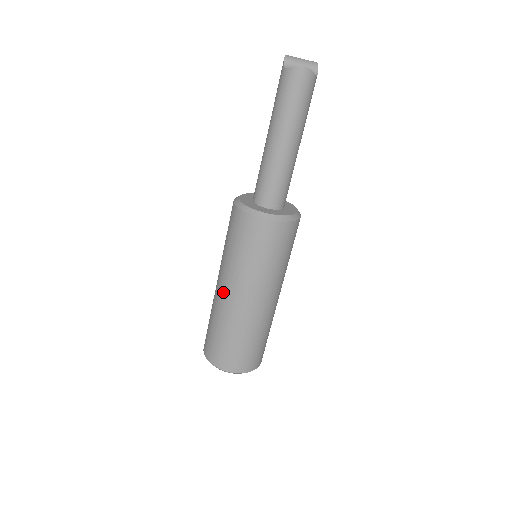
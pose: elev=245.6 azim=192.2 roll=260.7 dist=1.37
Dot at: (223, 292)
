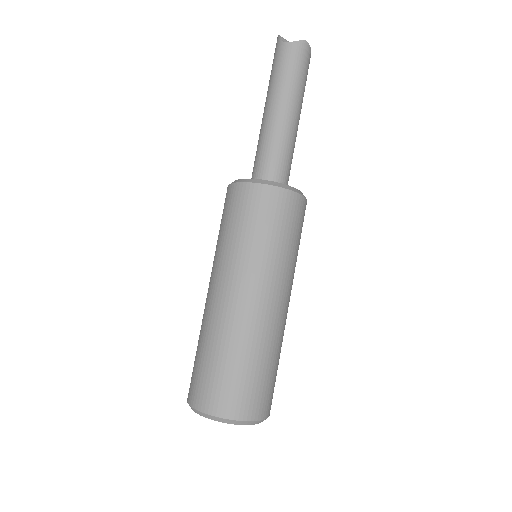
Dot at: (232, 297)
